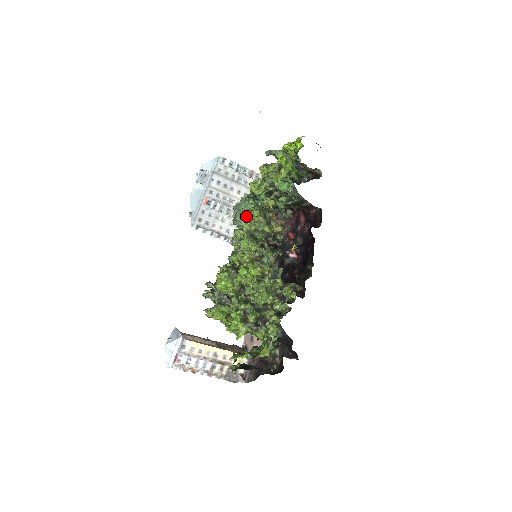
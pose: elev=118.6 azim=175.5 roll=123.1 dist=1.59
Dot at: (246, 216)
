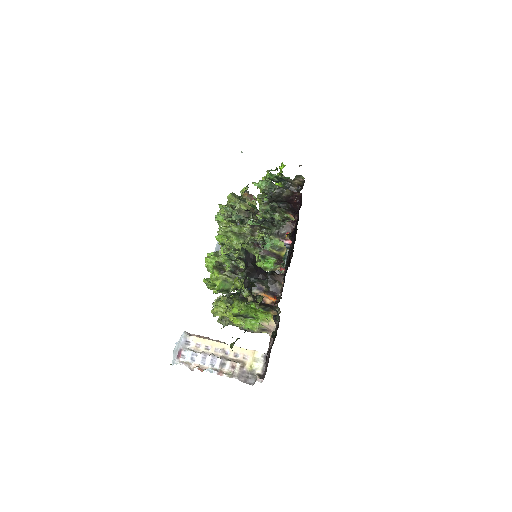
Dot at: occluded
